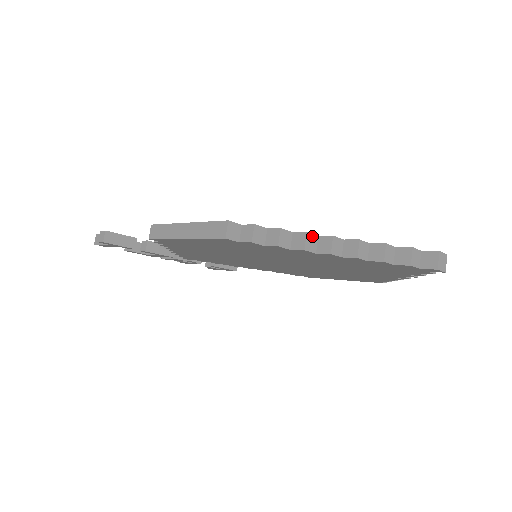
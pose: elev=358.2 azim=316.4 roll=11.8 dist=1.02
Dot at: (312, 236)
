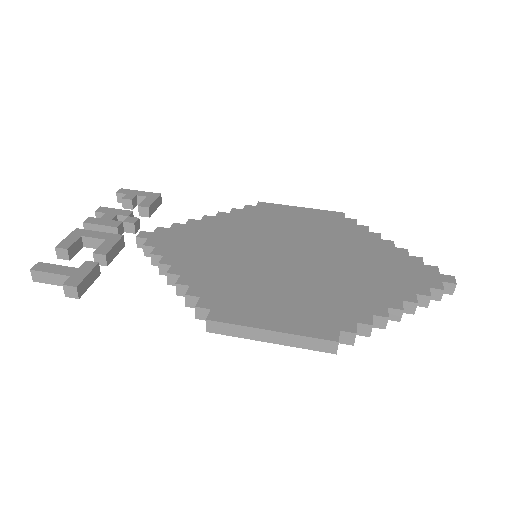
Dot at: (388, 314)
